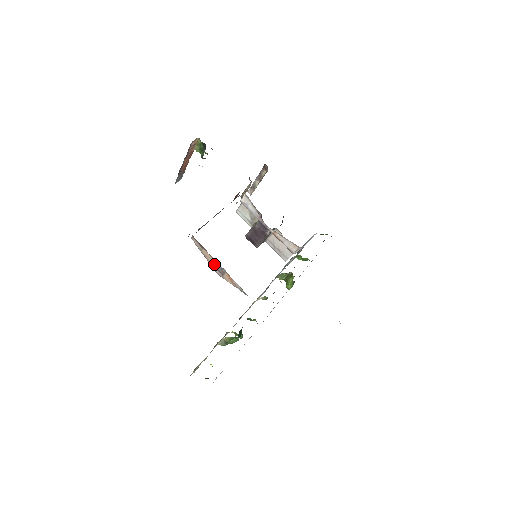
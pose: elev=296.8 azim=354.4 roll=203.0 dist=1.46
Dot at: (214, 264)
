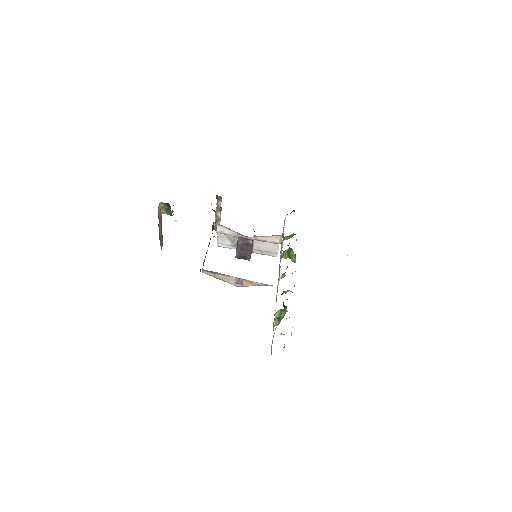
Dot at: (231, 280)
